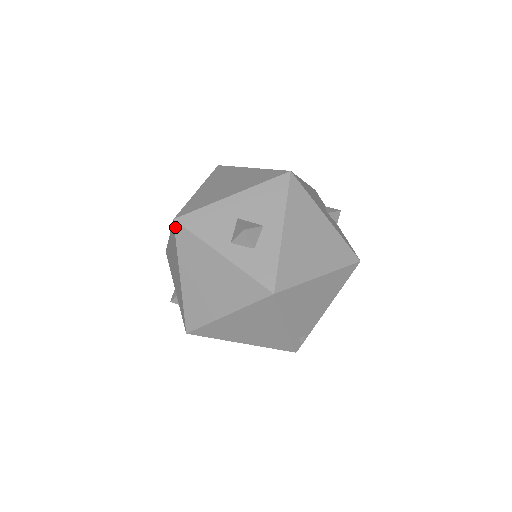
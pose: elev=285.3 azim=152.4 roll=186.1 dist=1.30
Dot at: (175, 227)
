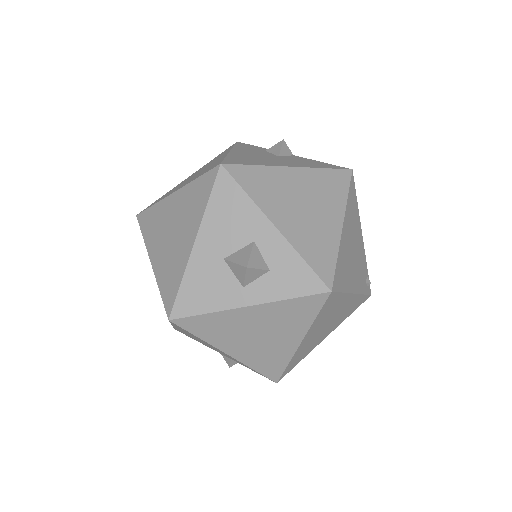
Dot at: (177, 325)
